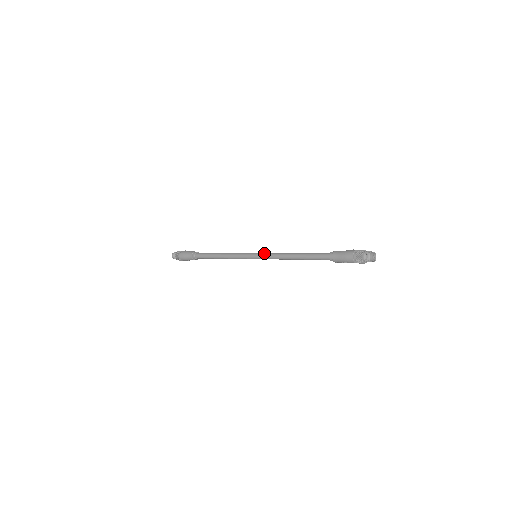
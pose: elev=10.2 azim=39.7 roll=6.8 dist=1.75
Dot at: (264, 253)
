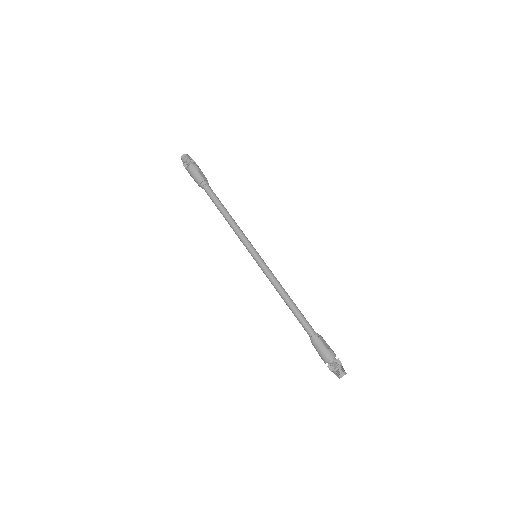
Dot at: (264, 265)
